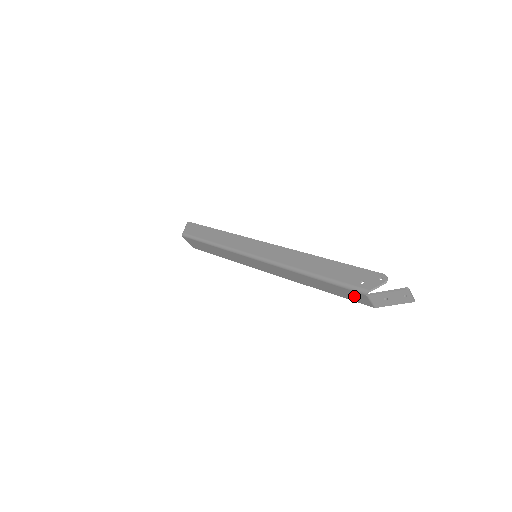
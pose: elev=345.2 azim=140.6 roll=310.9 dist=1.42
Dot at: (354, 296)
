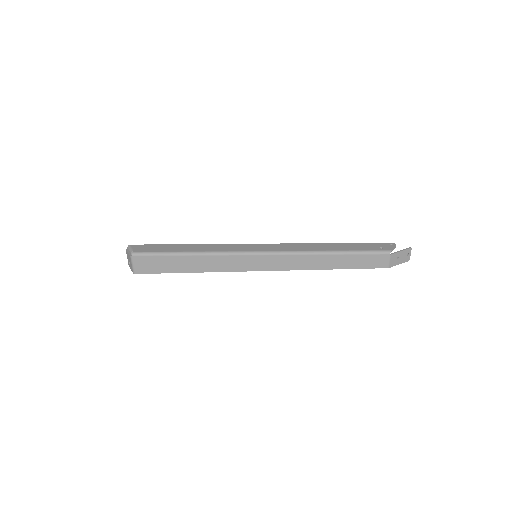
Dot at: (374, 261)
